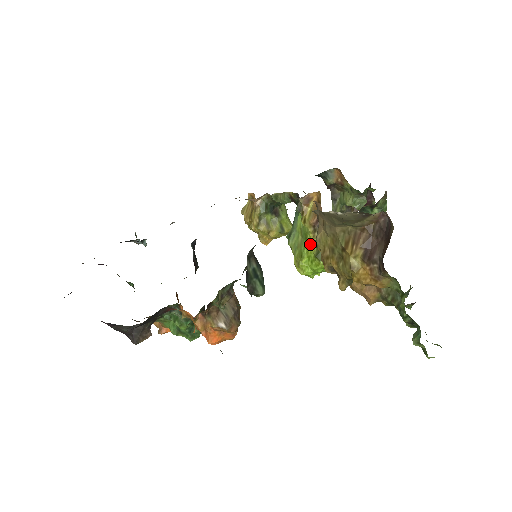
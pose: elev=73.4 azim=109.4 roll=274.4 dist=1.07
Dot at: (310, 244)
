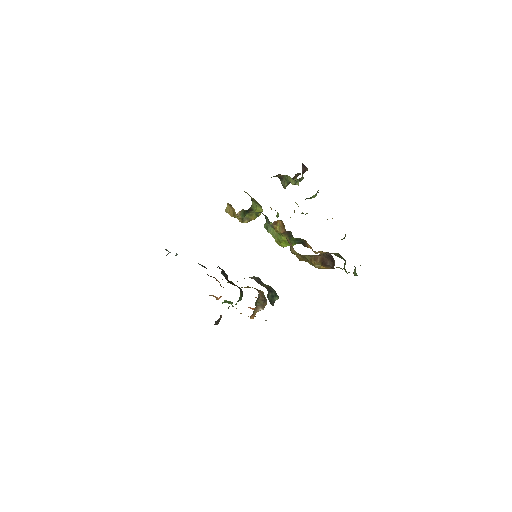
Dot at: (284, 238)
